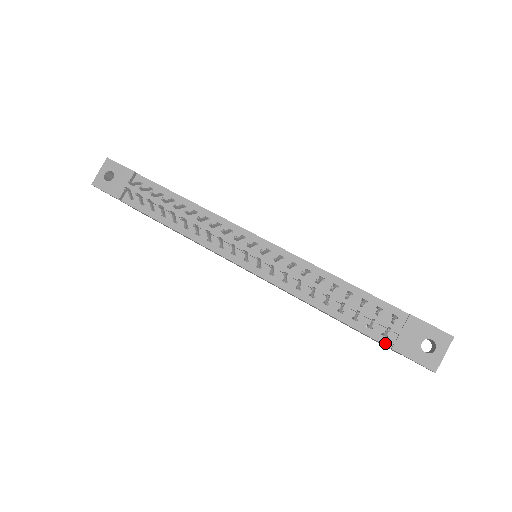
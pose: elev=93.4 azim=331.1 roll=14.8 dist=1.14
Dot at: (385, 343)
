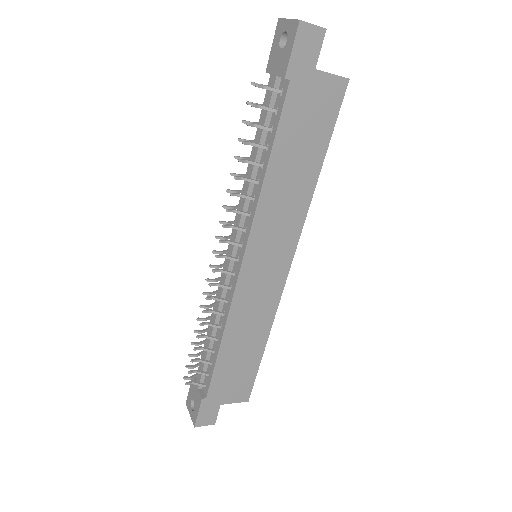
Dot at: (286, 89)
